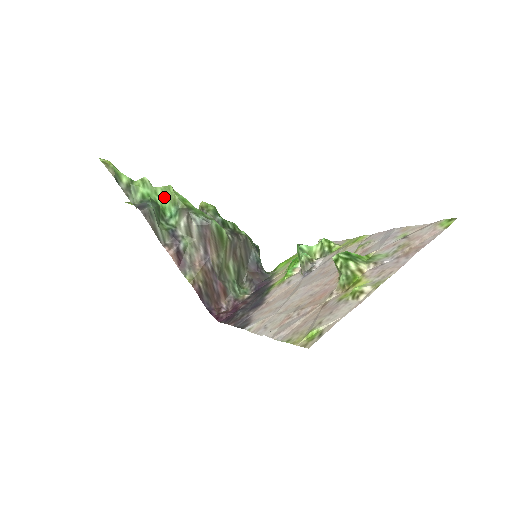
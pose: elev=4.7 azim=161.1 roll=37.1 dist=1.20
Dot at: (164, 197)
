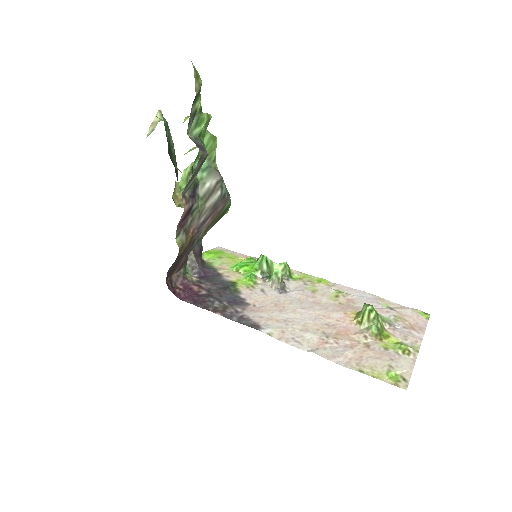
Dot at: (206, 145)
